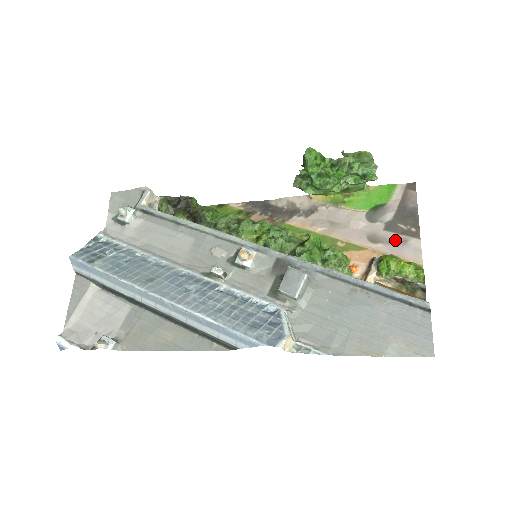
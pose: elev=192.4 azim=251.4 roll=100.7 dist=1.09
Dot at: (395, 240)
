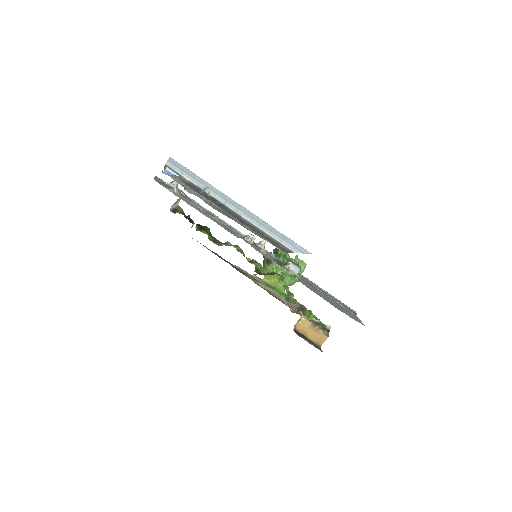
Dot at: occluded
